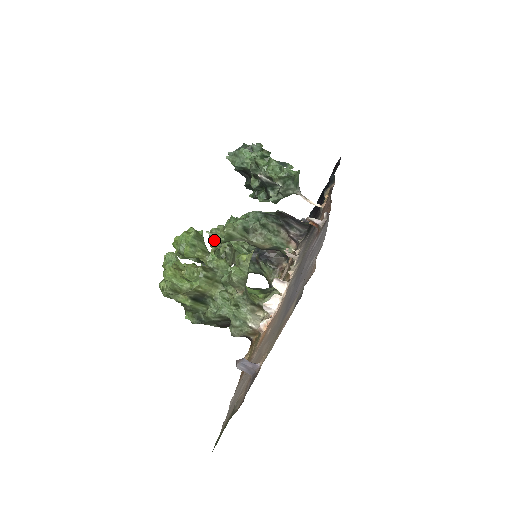
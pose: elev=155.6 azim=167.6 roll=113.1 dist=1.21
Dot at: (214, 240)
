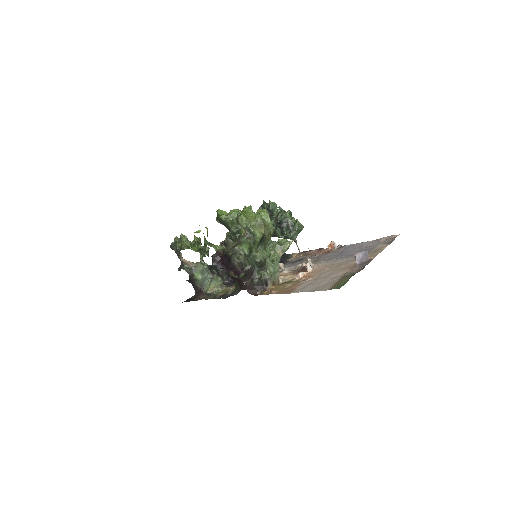
Dot at: (227, 232)
